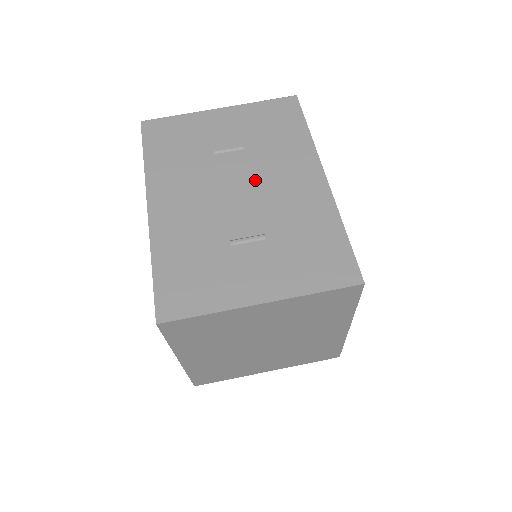
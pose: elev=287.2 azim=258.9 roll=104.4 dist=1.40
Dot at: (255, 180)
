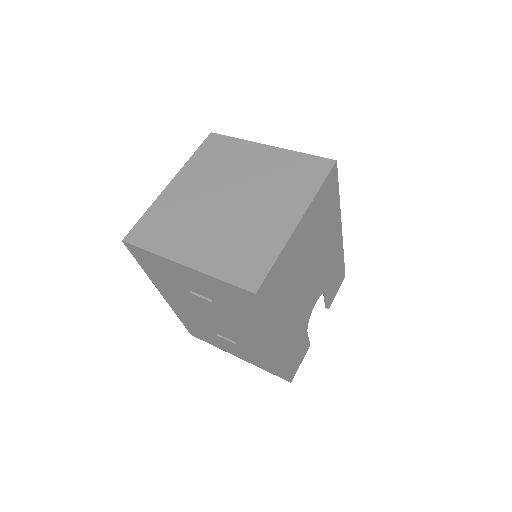
Dot at: occluded
